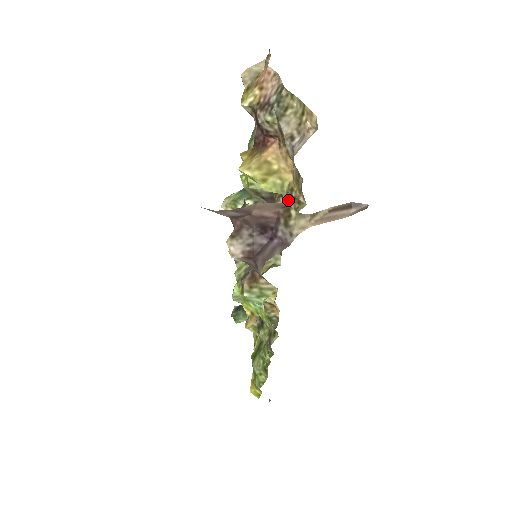
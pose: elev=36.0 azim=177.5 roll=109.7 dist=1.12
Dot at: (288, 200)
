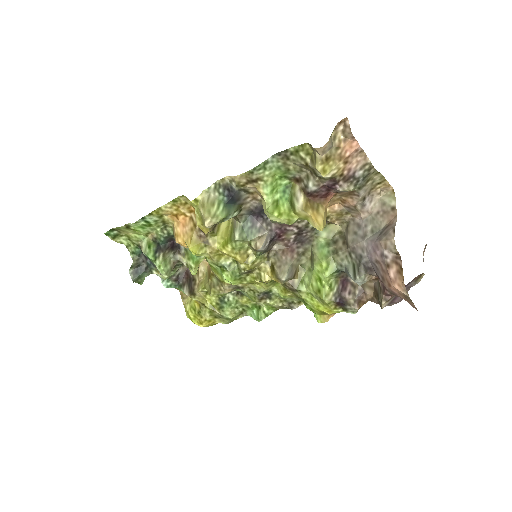
Dot at: occluded
